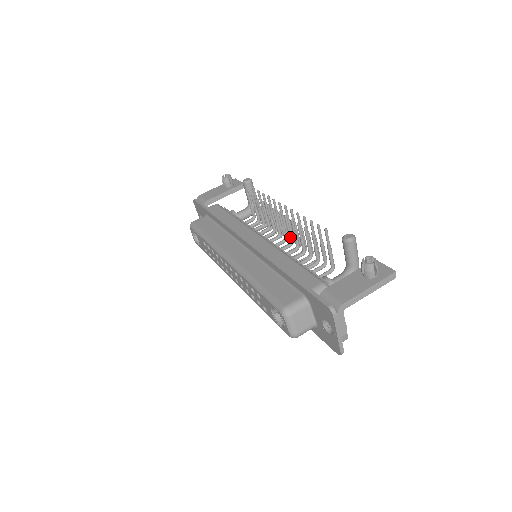
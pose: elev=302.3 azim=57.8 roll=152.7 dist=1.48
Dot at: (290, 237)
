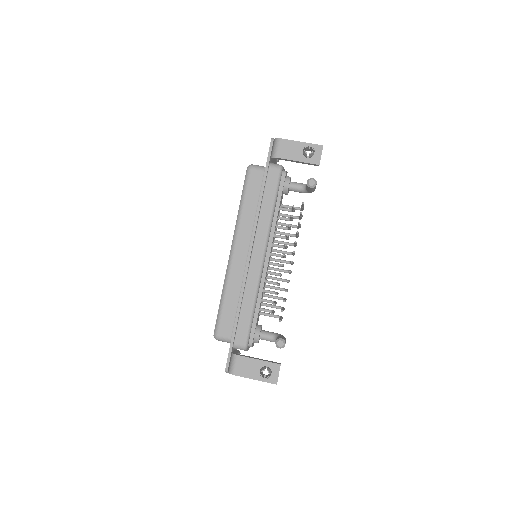
Dot at: occluded
